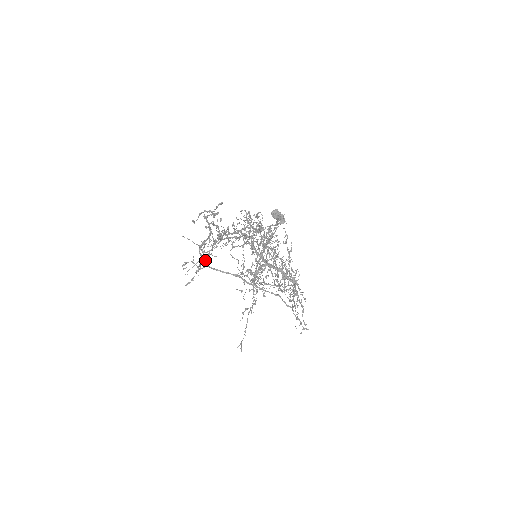
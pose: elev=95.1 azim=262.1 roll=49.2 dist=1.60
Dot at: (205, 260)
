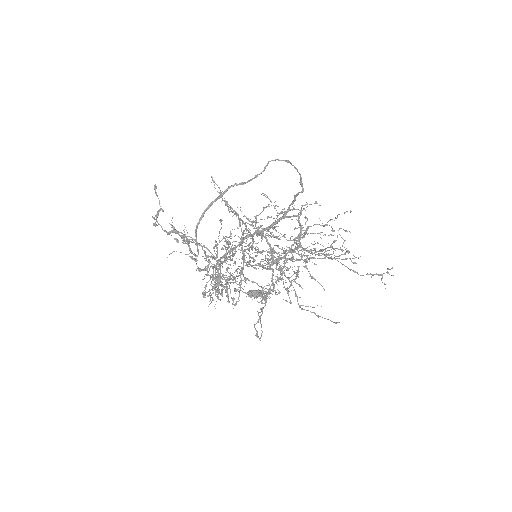
Dot at: occluded
